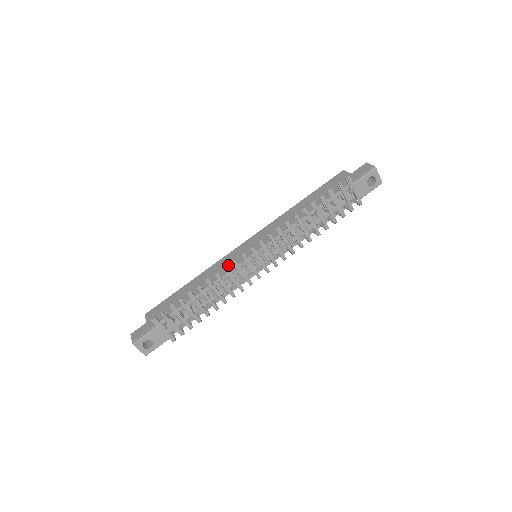
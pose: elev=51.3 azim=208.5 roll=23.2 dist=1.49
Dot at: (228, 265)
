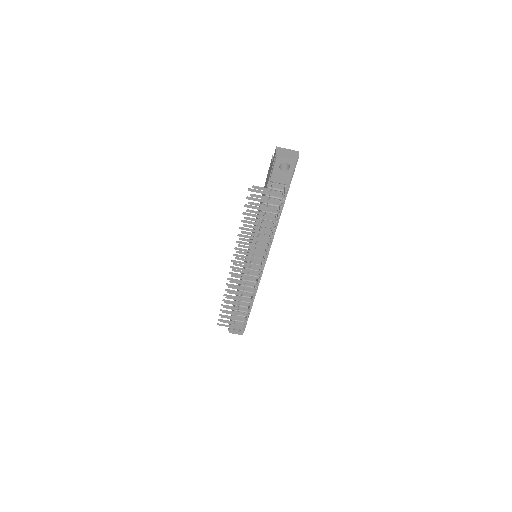
Dot at: occluded
